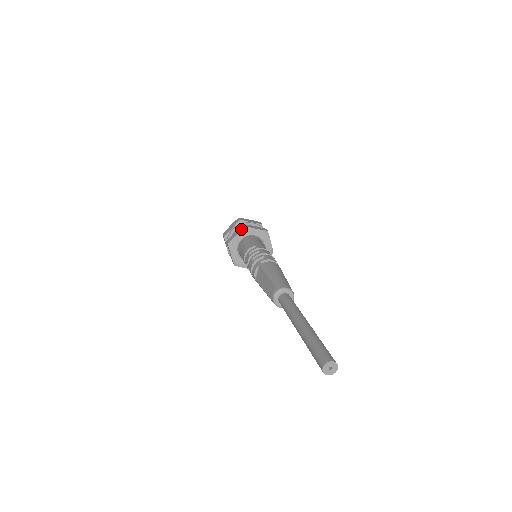
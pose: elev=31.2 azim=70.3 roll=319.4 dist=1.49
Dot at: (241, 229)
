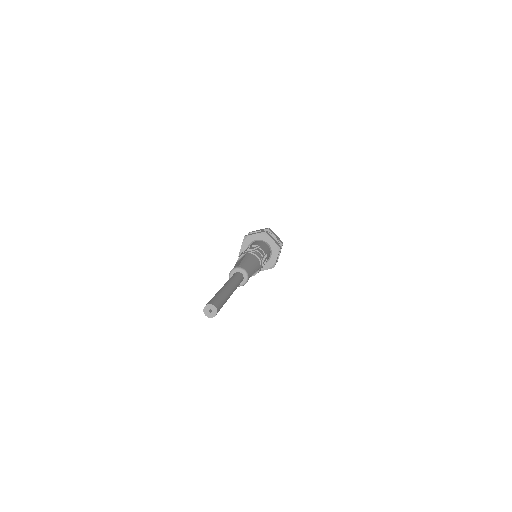
Dot at: (261, 232)
